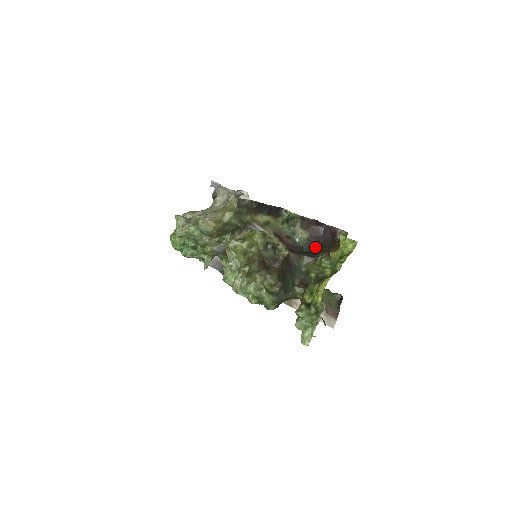
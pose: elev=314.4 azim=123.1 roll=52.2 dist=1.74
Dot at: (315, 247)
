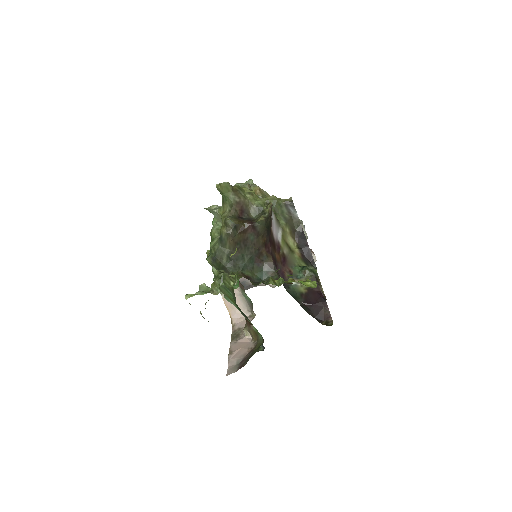
Dot at: (297, 299)
